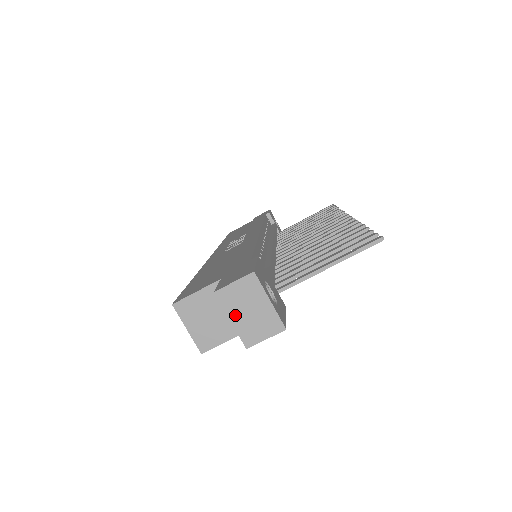
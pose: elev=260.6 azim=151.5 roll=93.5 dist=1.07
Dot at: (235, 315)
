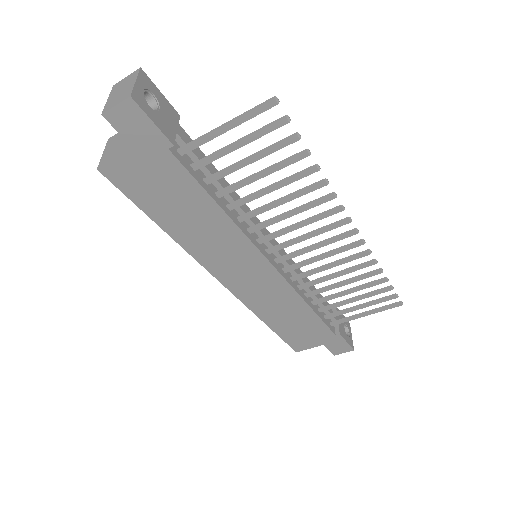
Dot at: (112, 95)
